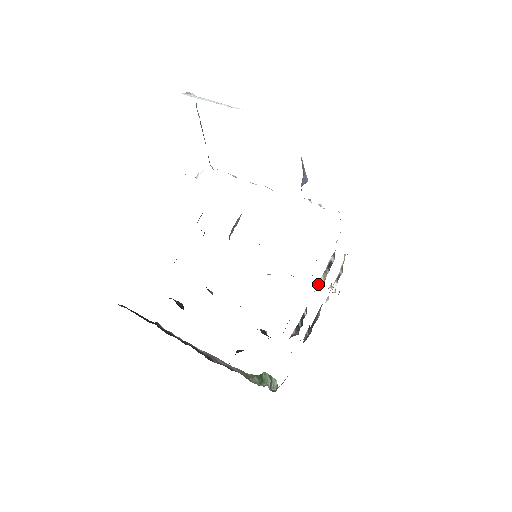
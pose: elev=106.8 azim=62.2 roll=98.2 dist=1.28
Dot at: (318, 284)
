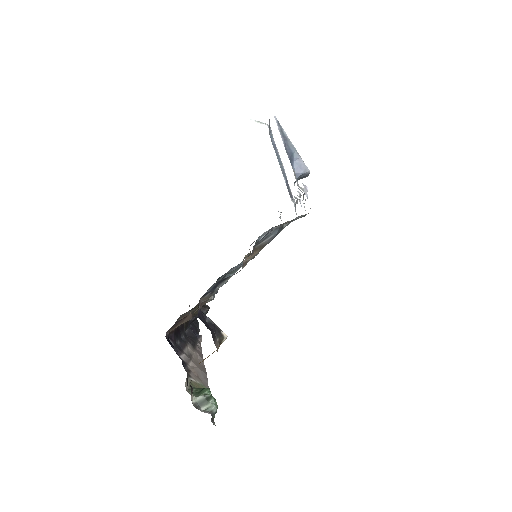
Dot at: occluded
